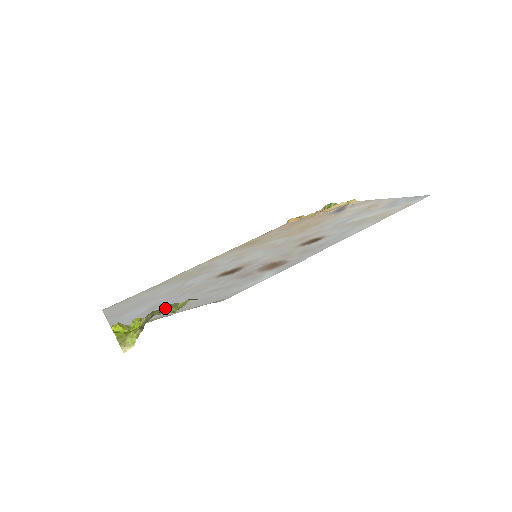
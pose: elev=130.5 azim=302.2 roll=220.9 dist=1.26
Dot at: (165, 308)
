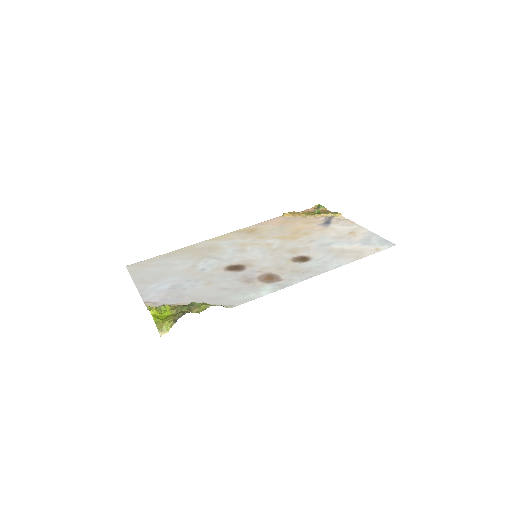
Dot at: (192, 307)
